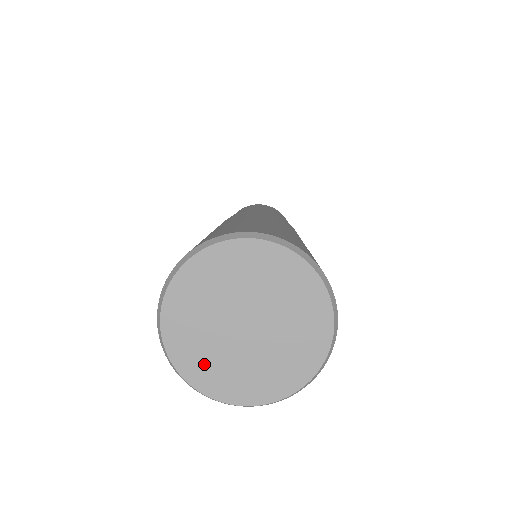
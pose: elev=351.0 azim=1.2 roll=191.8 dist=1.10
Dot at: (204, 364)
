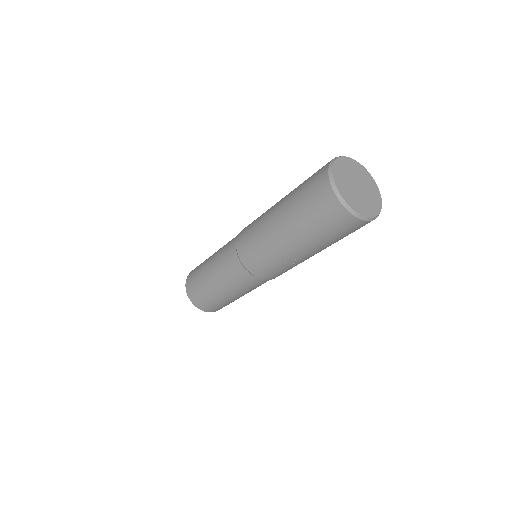
Dot at: (350, 197)
